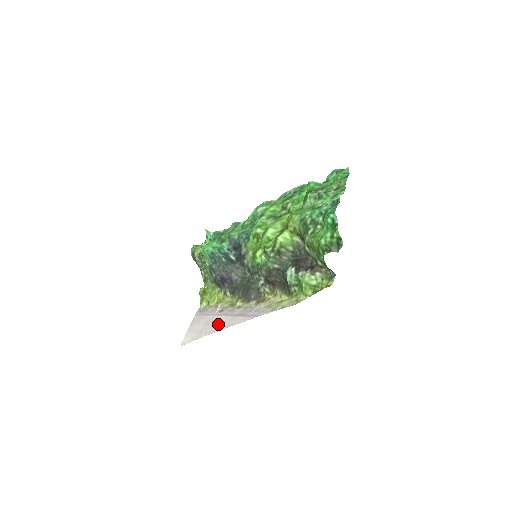
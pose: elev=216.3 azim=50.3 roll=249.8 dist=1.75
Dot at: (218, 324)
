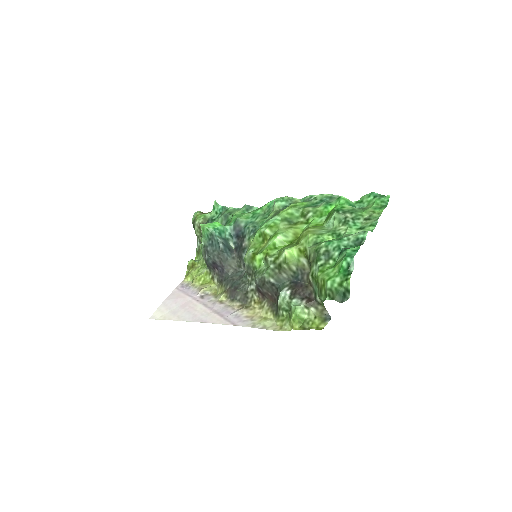
Dot at: (194, 313)
